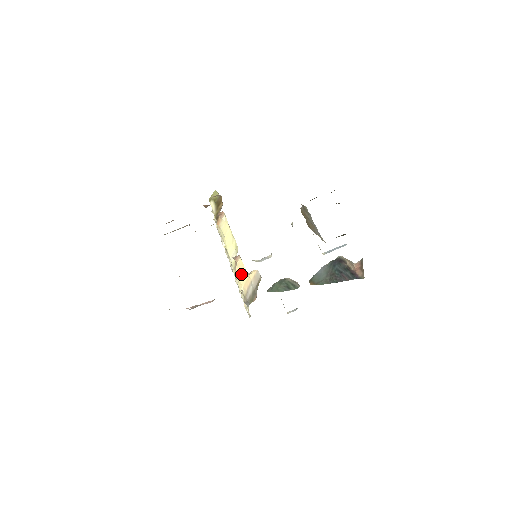
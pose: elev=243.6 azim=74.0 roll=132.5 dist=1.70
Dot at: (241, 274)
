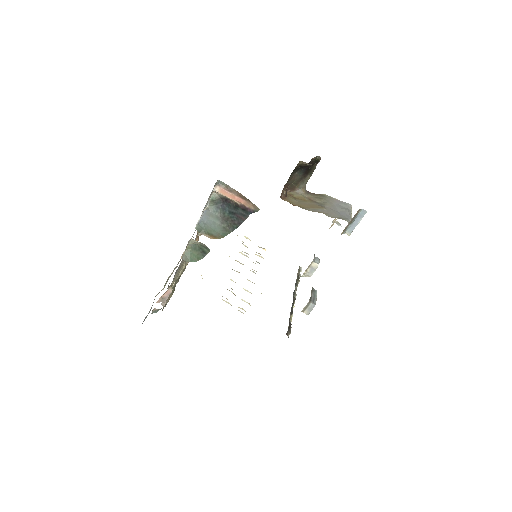
Dot at: occluded
